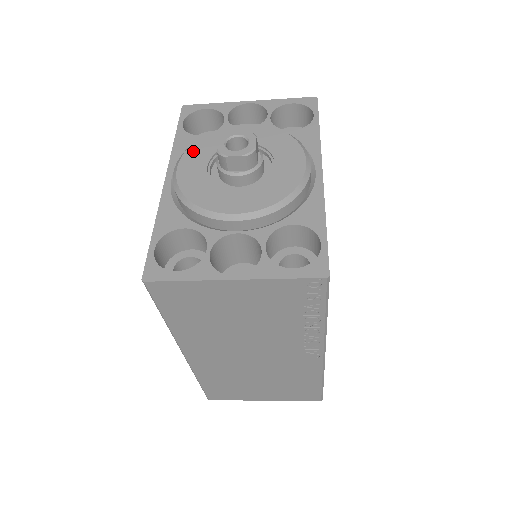
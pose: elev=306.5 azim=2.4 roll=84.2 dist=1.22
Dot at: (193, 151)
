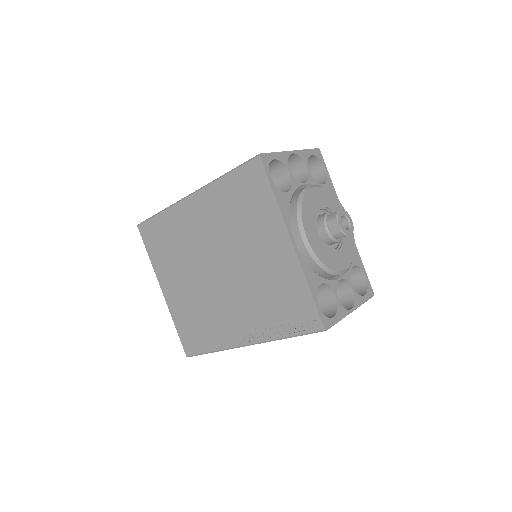
Dot at: (306, 218)
